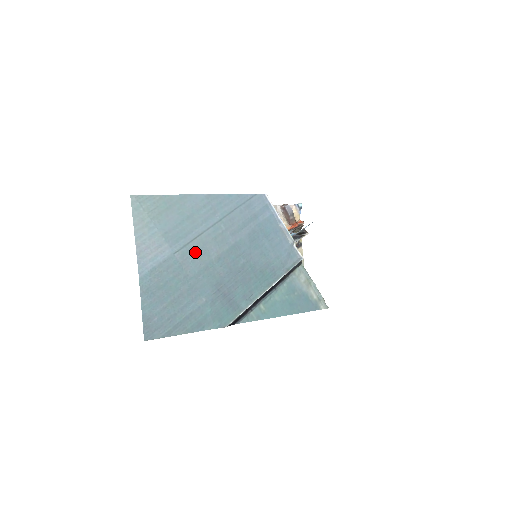
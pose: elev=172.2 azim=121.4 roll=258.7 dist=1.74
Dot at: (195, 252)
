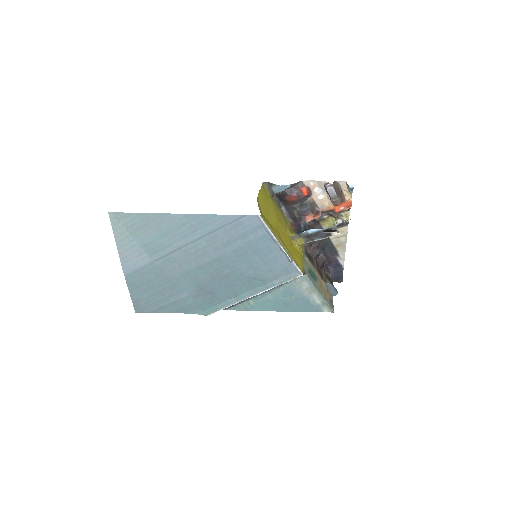
Dot at: (175, 261)
